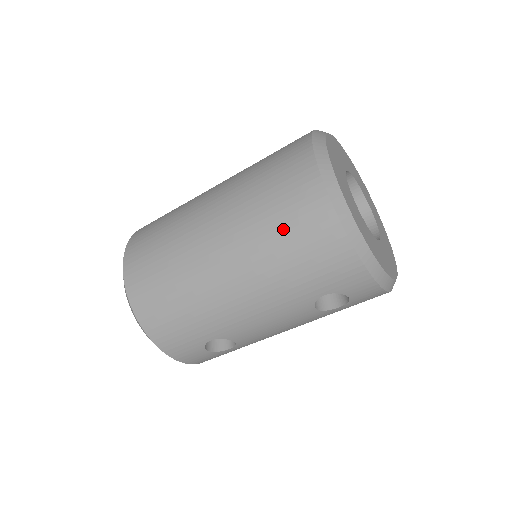
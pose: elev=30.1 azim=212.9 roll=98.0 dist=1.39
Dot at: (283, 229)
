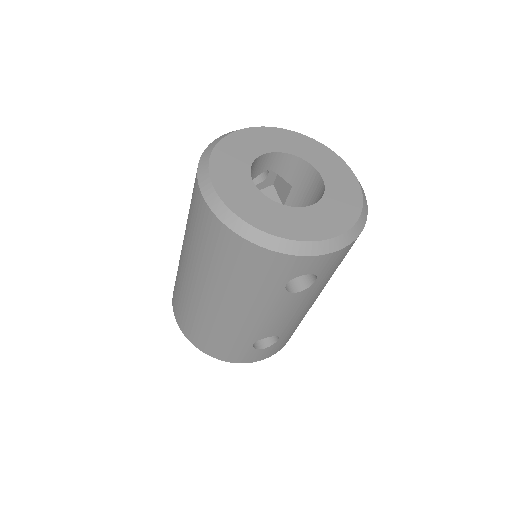
Dot at: (215, 257)
